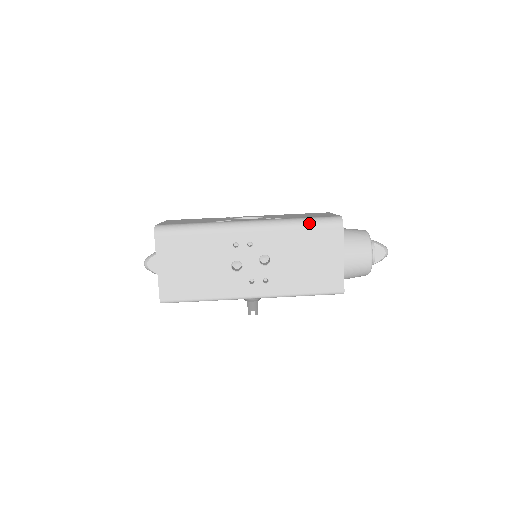
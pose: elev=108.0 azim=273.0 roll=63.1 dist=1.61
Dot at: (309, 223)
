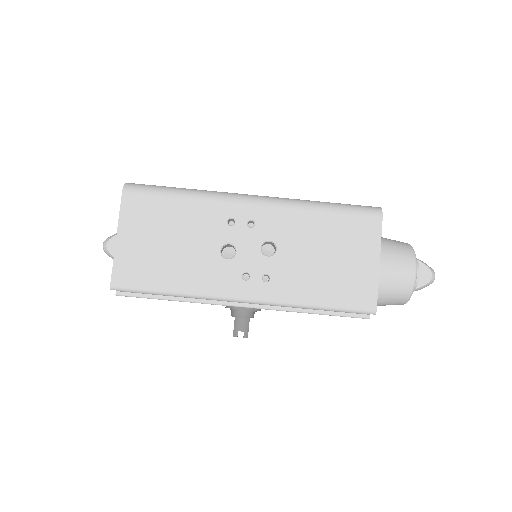
Dot at: (336, 207)
